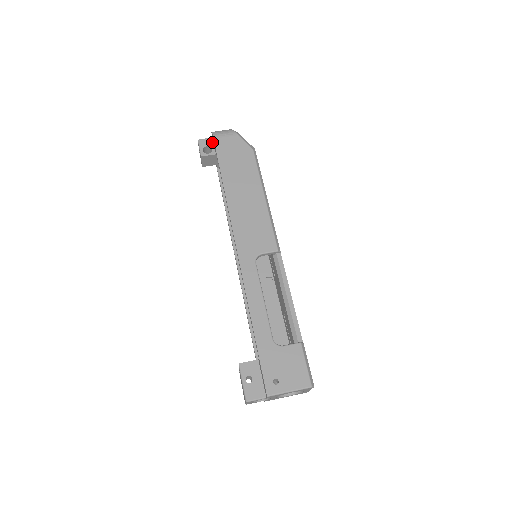
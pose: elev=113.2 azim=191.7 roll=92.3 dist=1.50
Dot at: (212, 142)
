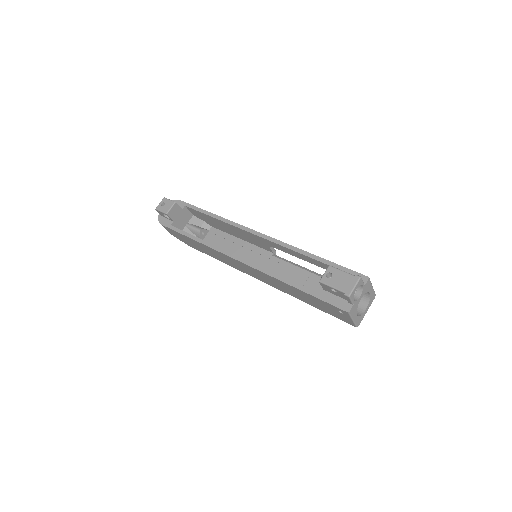
Dot at: occluded
